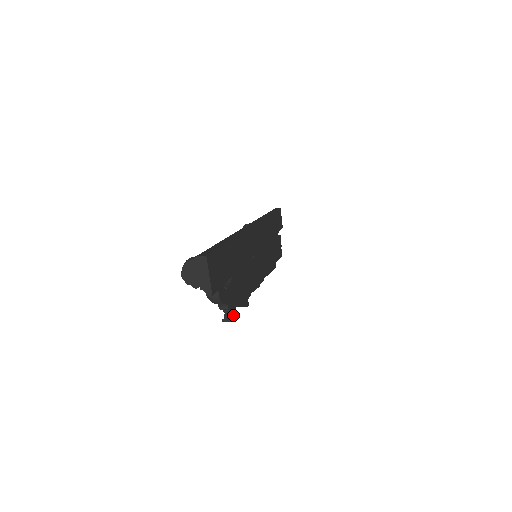
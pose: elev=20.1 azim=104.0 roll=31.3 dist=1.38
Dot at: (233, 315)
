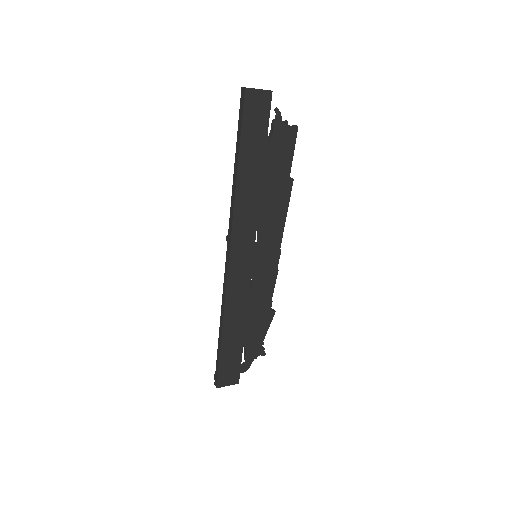
Dot at: (264, 349)
